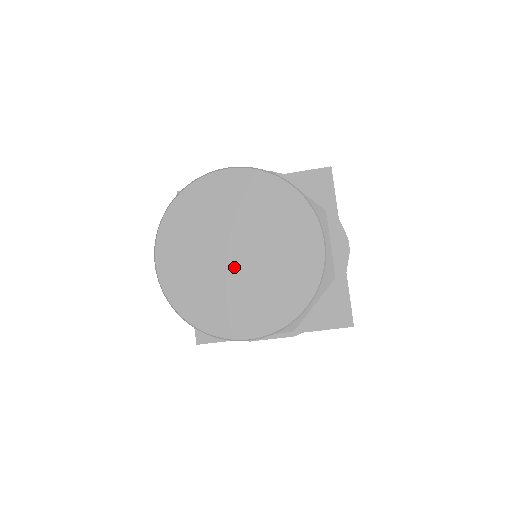
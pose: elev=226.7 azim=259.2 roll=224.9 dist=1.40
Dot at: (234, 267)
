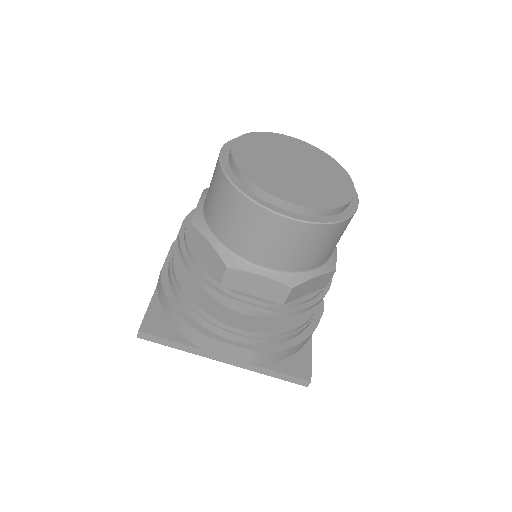
Dot at: (291, 172)
